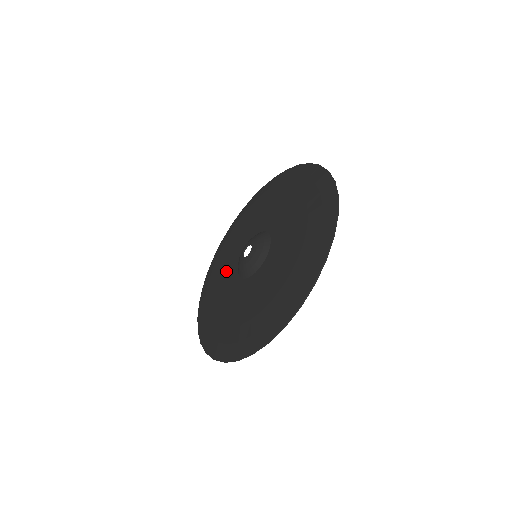
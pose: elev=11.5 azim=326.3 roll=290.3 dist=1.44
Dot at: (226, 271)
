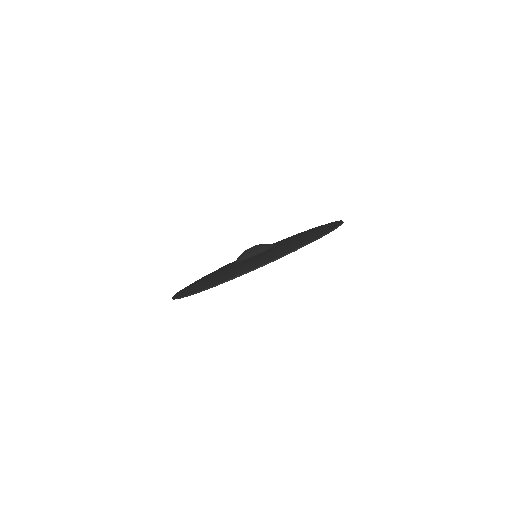
Dot at: occluded
